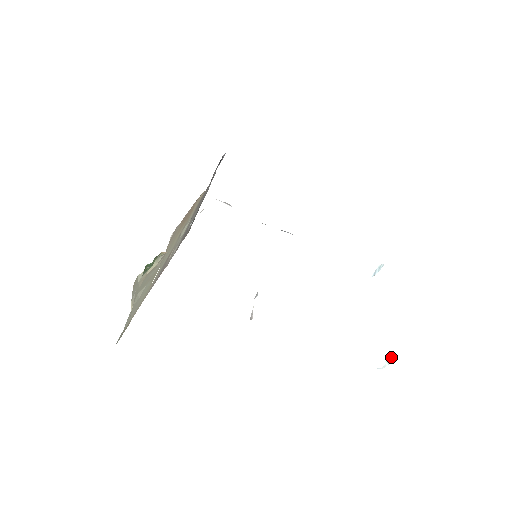
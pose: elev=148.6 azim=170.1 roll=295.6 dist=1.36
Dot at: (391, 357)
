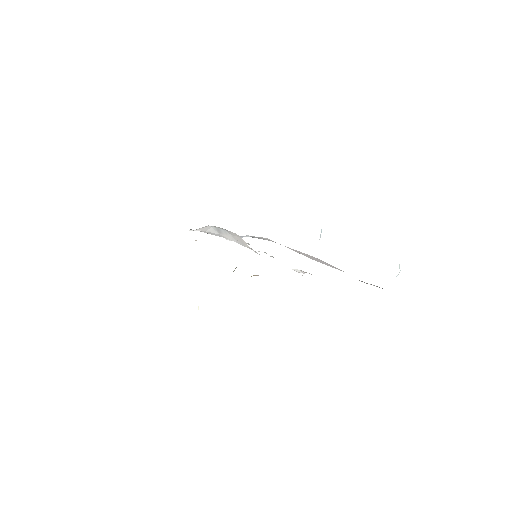
Dot at: (399, 265)
